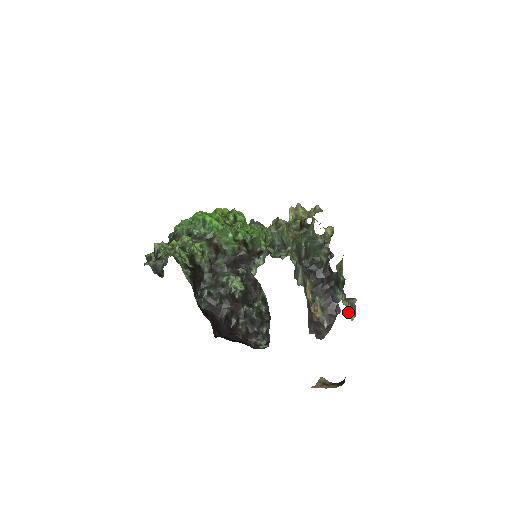
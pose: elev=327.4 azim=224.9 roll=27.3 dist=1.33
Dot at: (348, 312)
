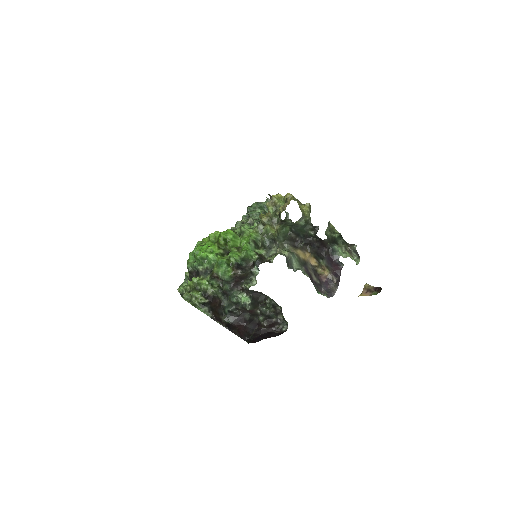
Dot at: (353, 256)
